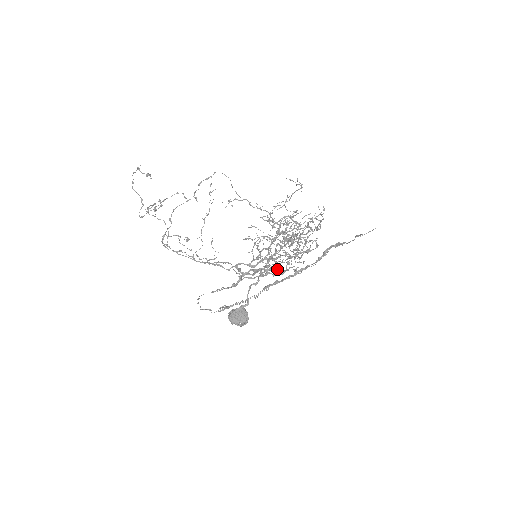
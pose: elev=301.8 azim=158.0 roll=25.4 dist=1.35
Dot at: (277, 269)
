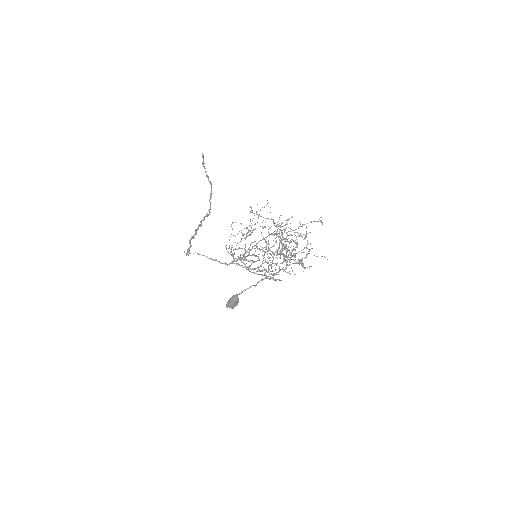
Dot at: occluded
